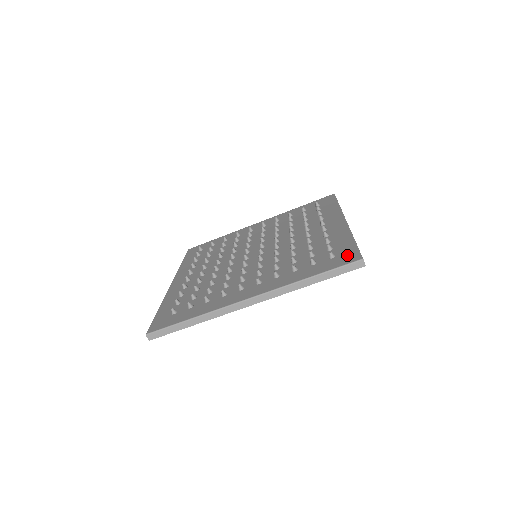
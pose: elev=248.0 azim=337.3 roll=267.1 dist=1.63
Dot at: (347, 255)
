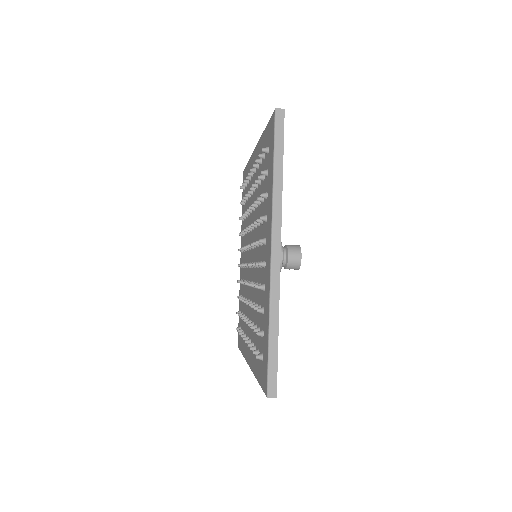
Dot at: (264, 371)
